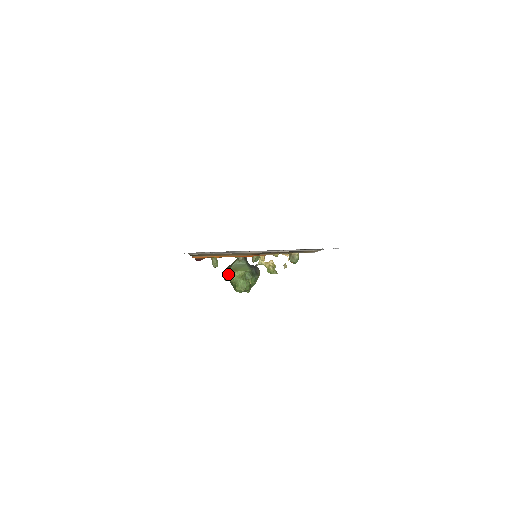
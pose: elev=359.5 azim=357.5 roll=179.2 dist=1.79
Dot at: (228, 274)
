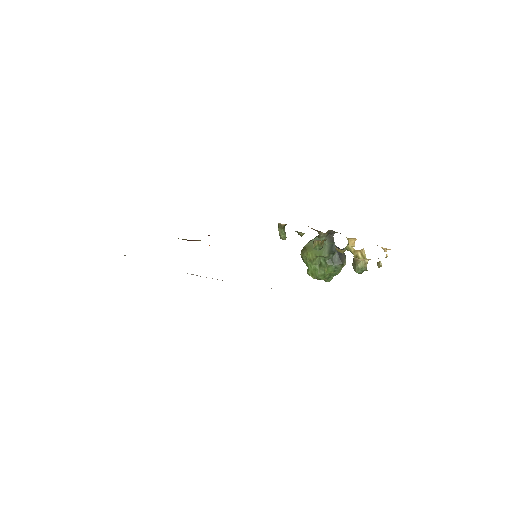
Dot at: (301, 251)
